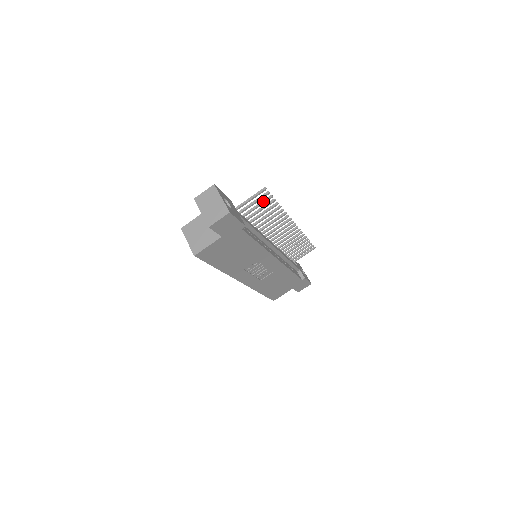
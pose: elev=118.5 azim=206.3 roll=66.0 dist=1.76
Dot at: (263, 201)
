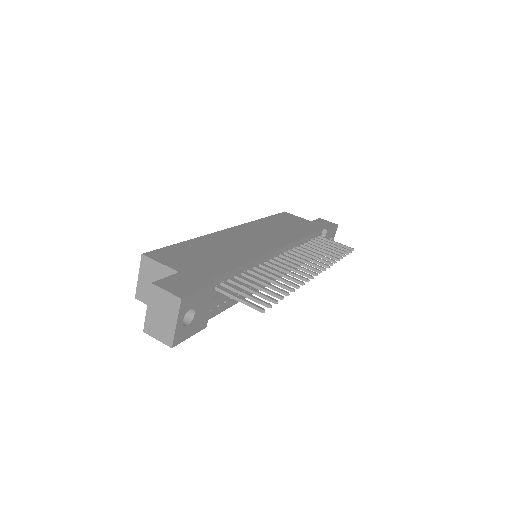
Dot at: (263, 296)
